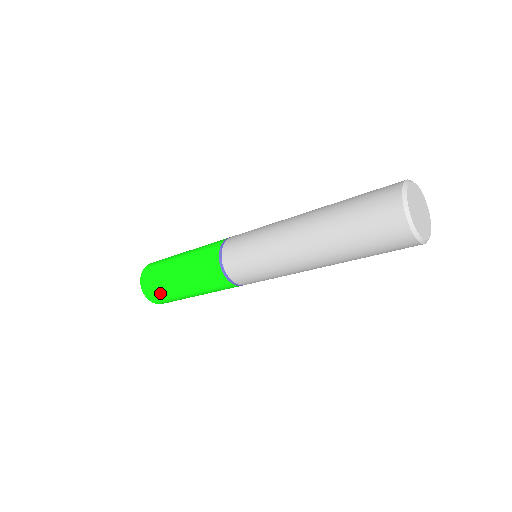
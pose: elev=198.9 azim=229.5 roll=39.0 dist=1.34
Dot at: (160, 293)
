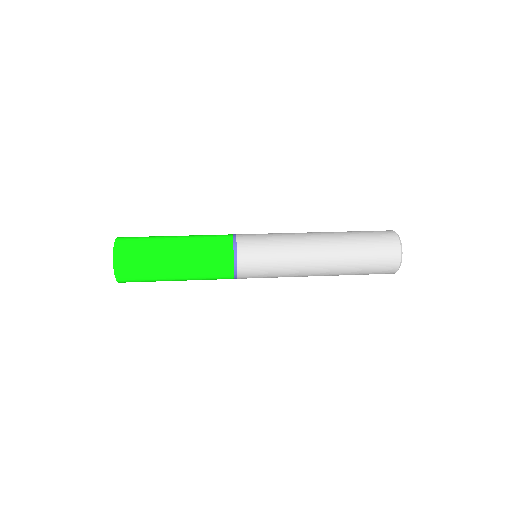
Dot at: occluded
